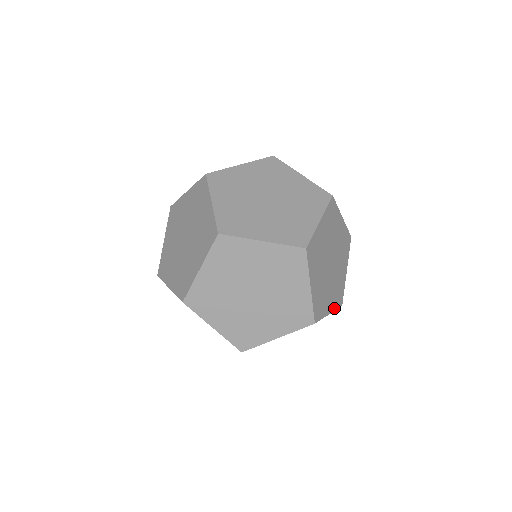
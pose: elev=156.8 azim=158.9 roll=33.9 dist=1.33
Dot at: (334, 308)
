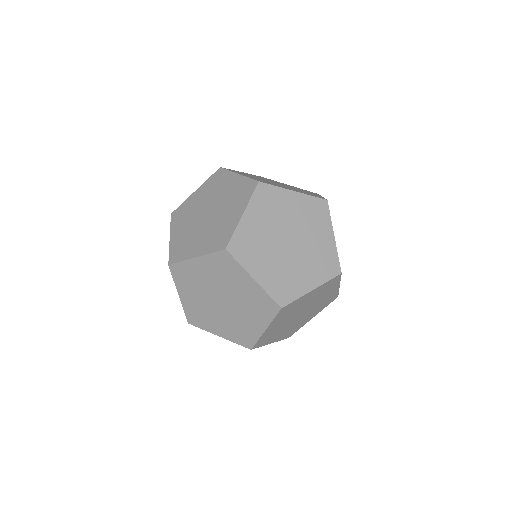
Dot at: (305, 194)
